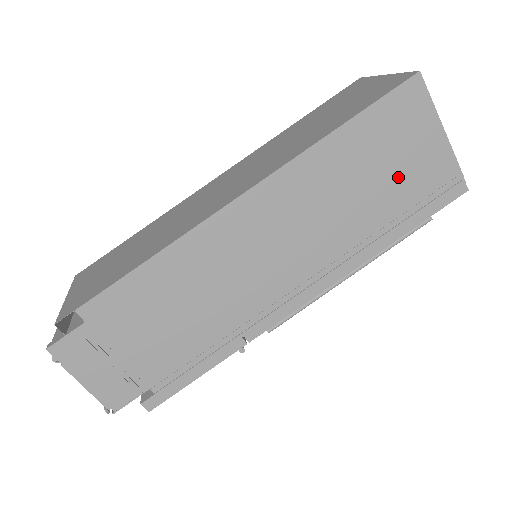
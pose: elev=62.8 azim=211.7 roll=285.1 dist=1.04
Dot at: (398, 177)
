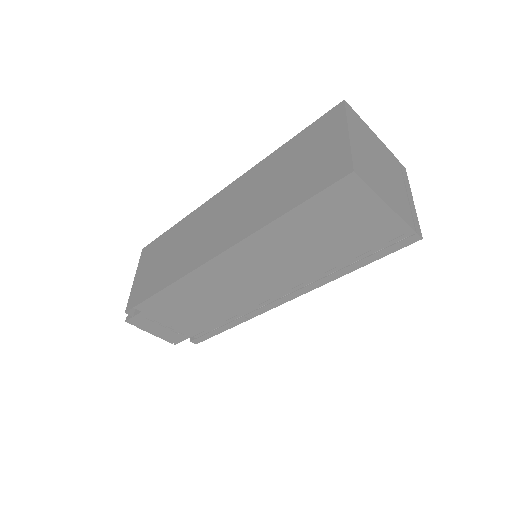
Dot at: (347, 237)
